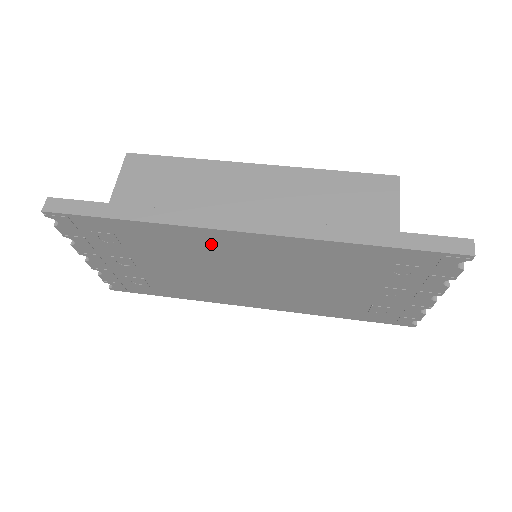
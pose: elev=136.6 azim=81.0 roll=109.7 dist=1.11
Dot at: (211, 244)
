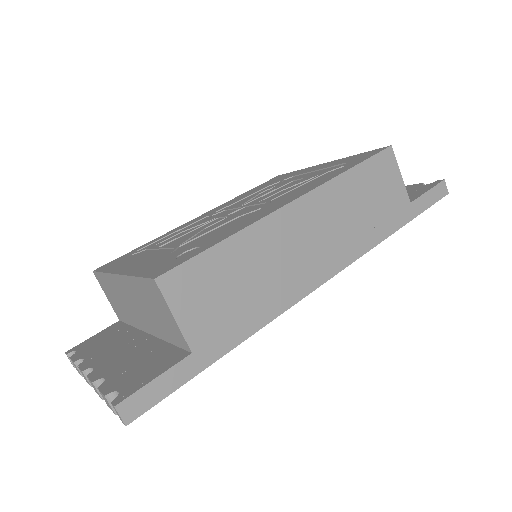
Dot at: occluded
